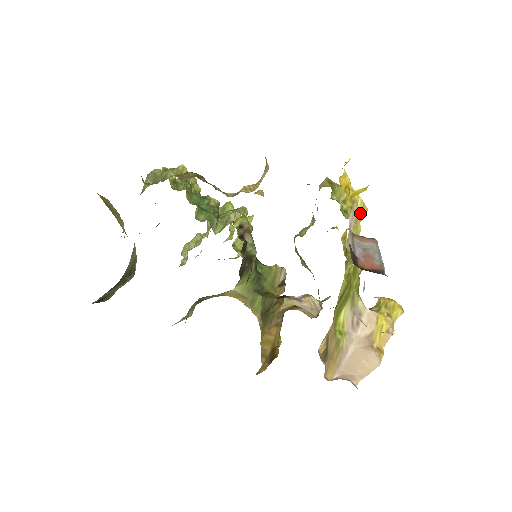
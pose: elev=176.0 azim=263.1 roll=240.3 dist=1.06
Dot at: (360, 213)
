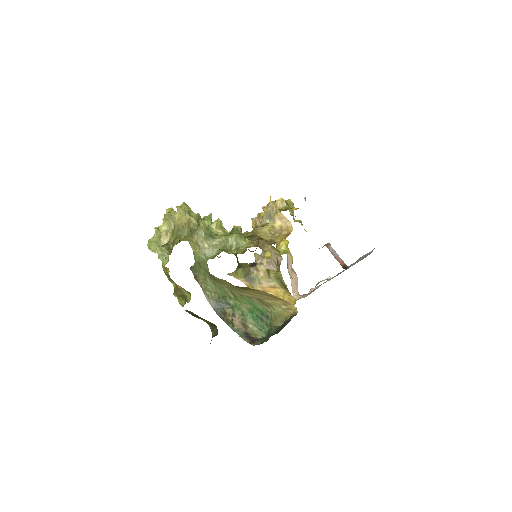
Dot at: occluded
